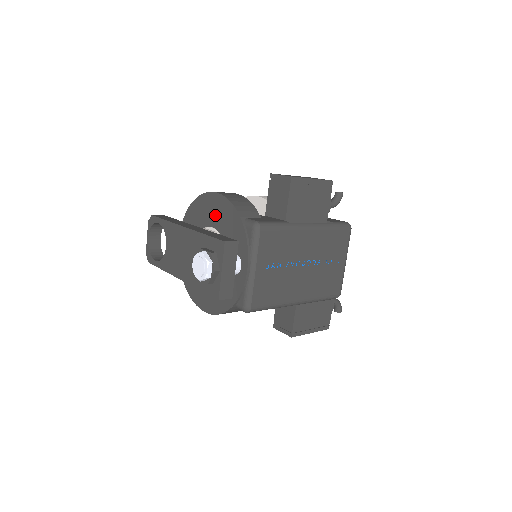
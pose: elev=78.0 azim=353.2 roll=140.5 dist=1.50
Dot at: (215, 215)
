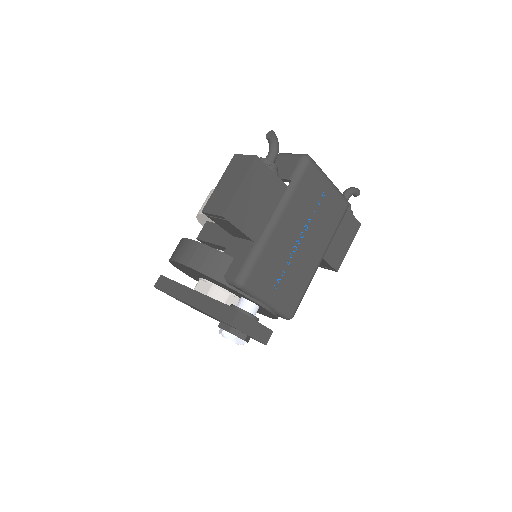
Dot at: occluded
